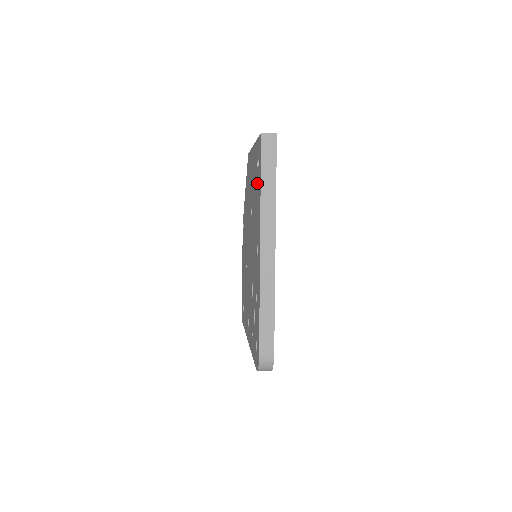
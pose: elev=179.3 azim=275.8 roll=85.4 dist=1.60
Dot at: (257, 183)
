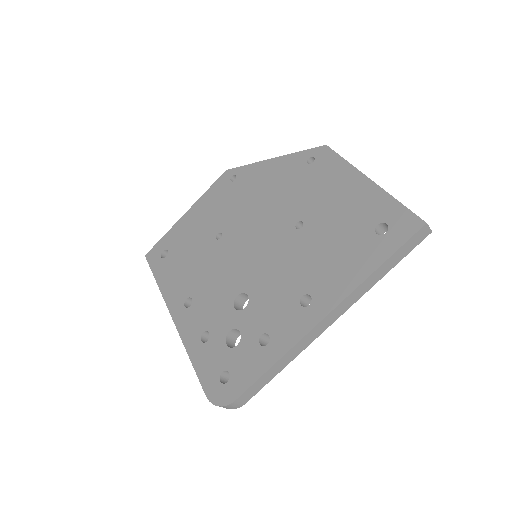
Dot at: (362, 242)
